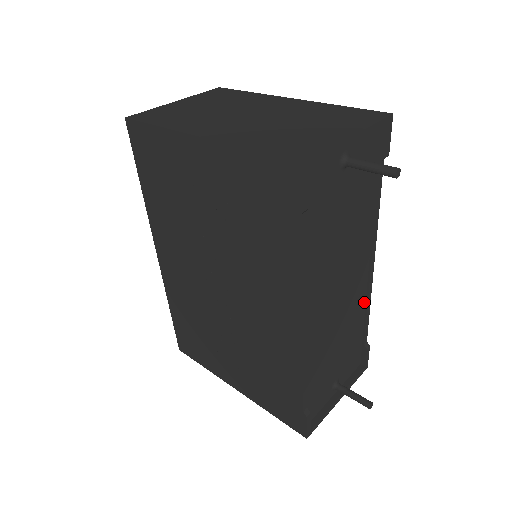
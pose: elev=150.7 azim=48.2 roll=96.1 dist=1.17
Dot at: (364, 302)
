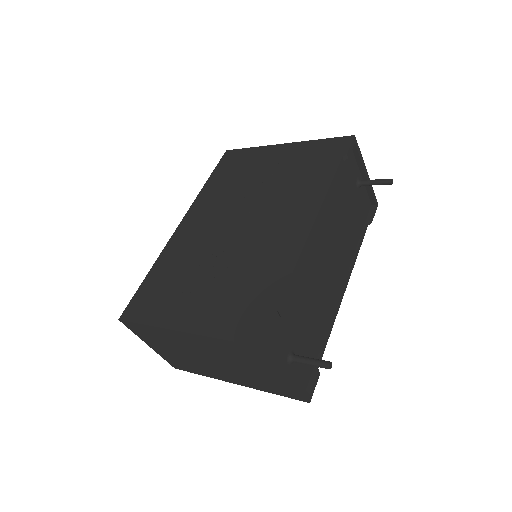
Dot at: (330, 317)
